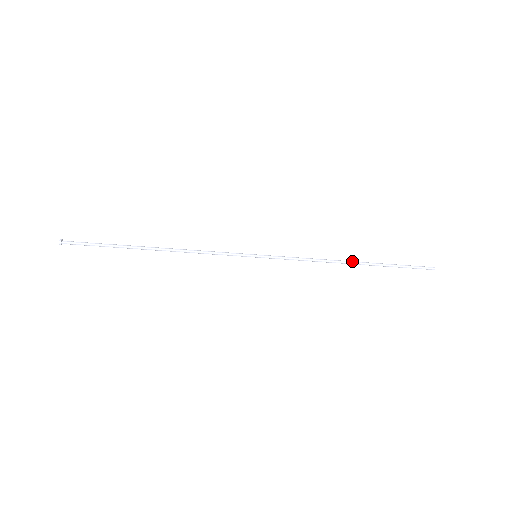
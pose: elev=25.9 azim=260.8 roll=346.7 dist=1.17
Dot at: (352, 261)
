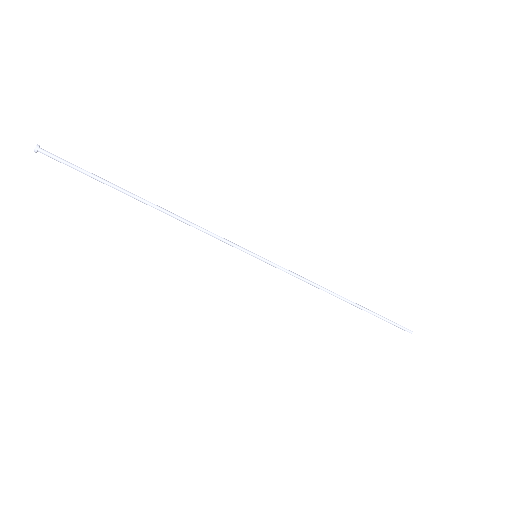
Dot at: (343, 297)
